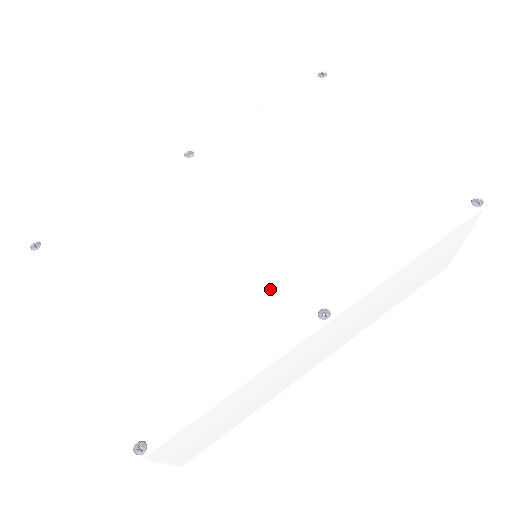
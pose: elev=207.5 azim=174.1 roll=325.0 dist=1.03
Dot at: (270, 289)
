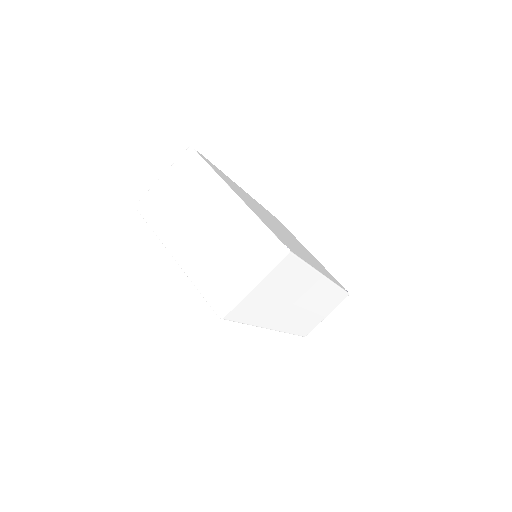
Dot at: (302, 252)
